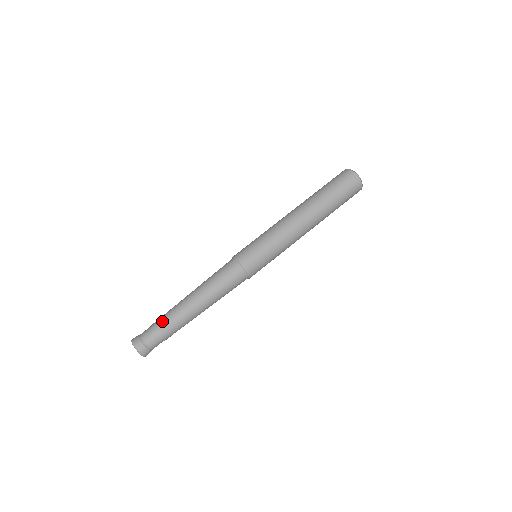
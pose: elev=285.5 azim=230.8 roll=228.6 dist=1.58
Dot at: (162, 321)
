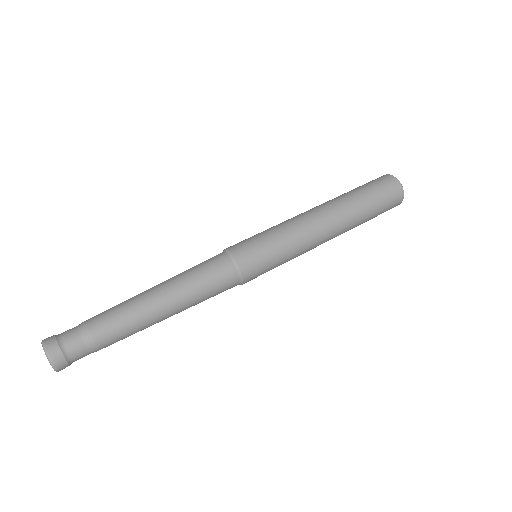
Dot at: occluded
